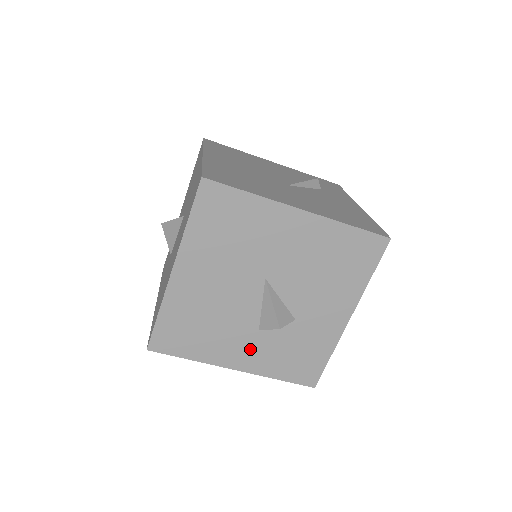
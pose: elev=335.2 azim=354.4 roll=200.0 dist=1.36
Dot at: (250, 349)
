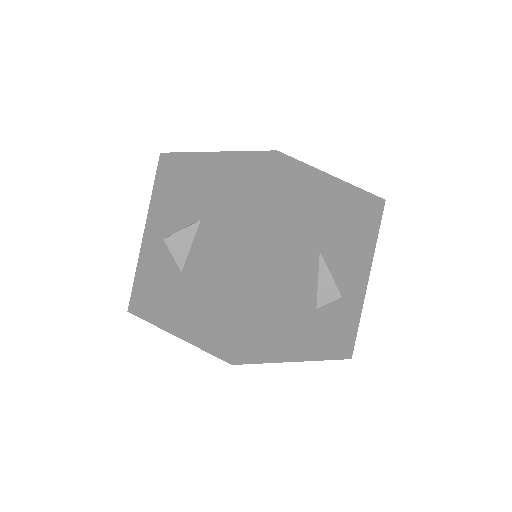
Dot at: (311, 333)
